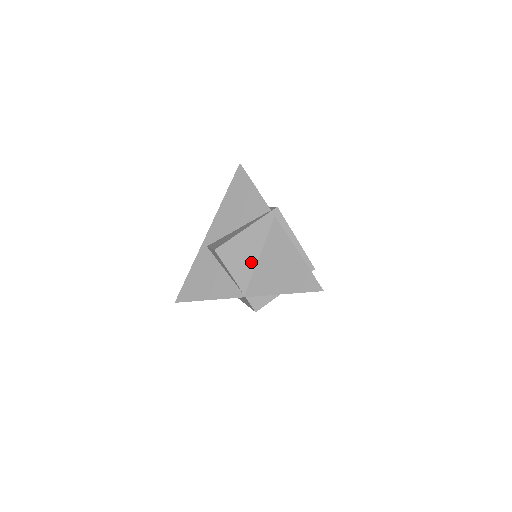
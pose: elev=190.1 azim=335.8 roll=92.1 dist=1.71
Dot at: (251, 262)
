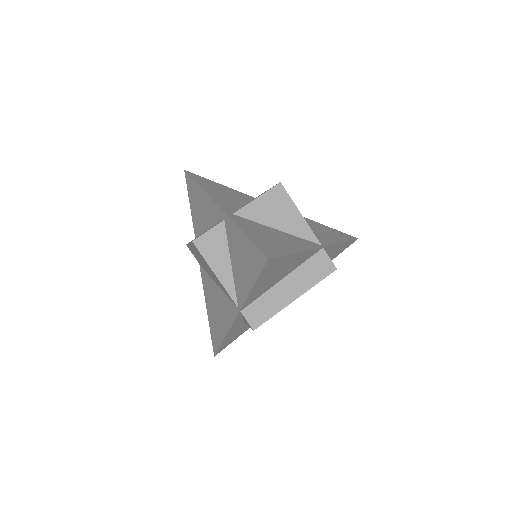
Dot at: occluded
